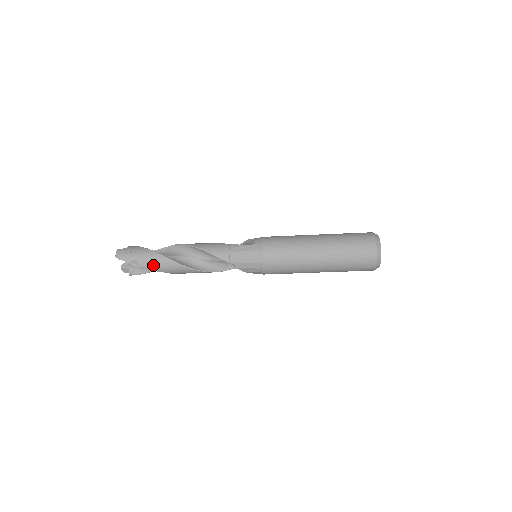
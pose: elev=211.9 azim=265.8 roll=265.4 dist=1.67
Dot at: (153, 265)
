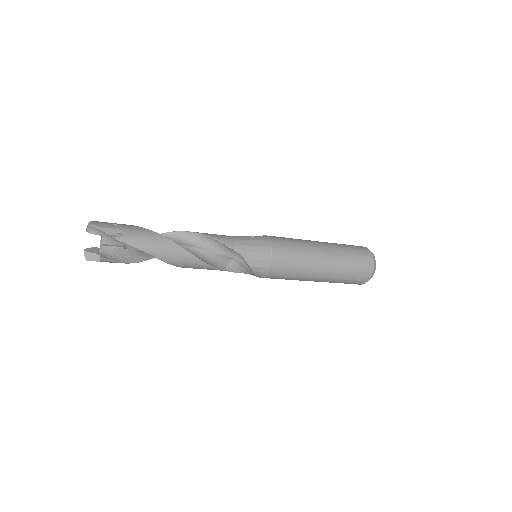
Dot at: (143, 241)
